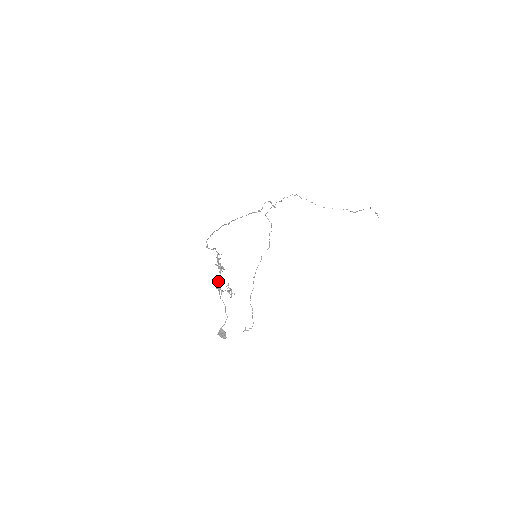
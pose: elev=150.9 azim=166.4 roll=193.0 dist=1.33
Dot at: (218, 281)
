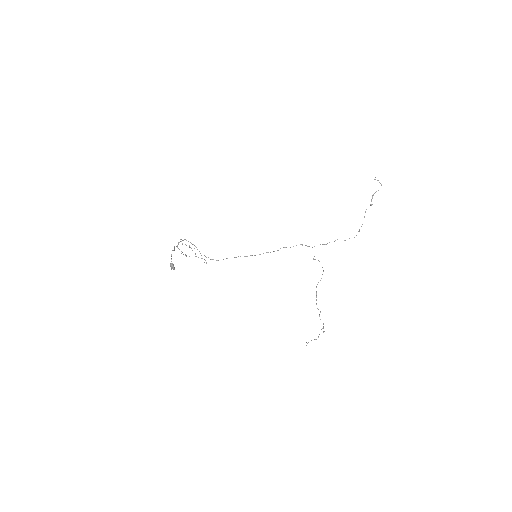
Dot at: occluded
